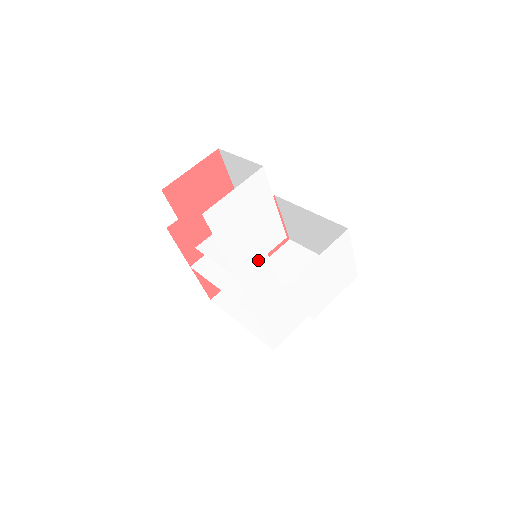
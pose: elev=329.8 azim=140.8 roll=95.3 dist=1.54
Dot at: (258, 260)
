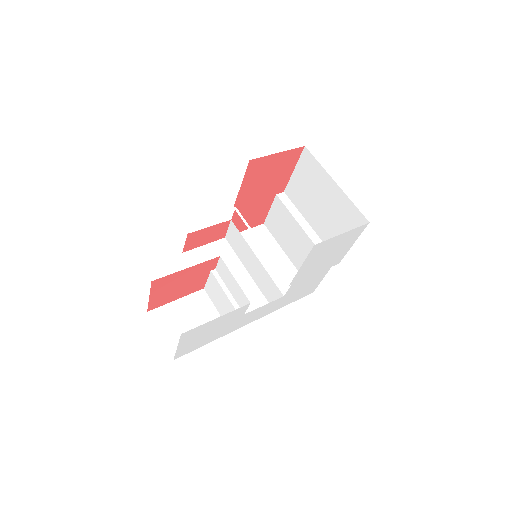
Dot at: (241, 319)
